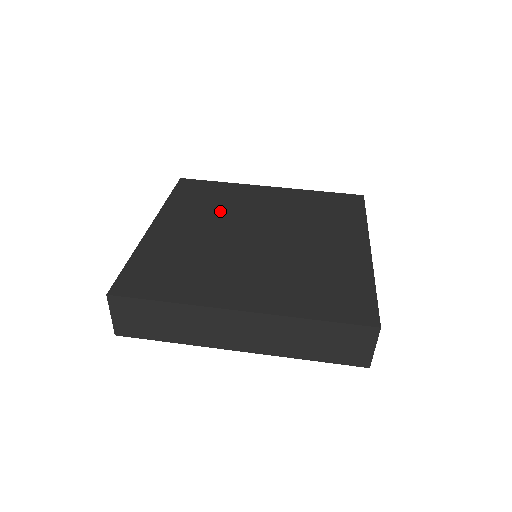
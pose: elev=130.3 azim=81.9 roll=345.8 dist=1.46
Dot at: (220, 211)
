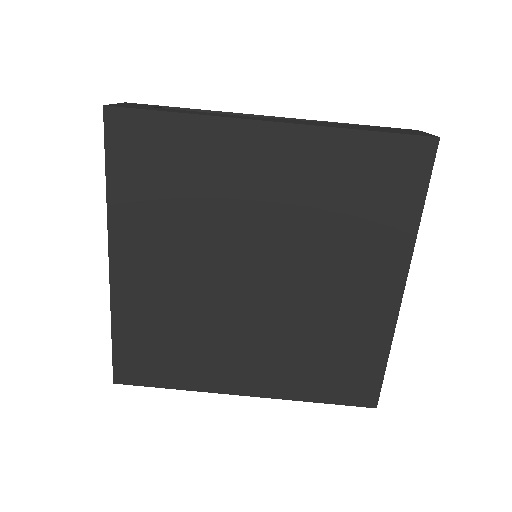
Dot at: (196, 218)
